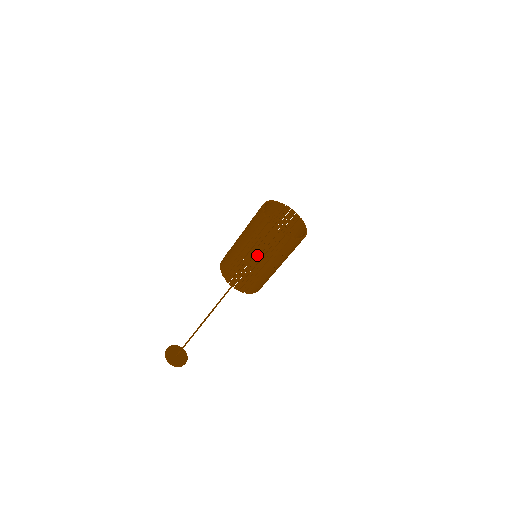
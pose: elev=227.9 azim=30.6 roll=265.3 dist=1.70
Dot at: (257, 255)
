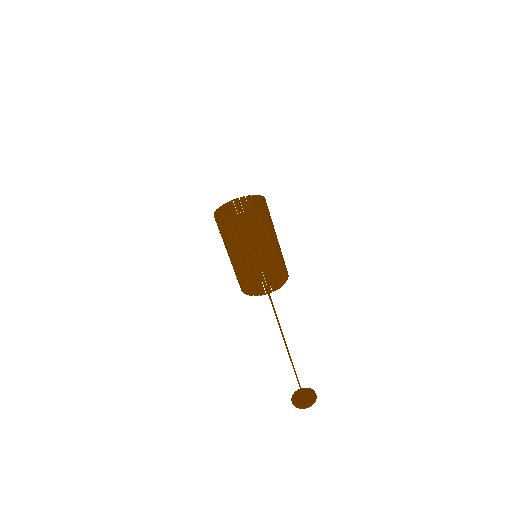
Dot at: (249, 251)
